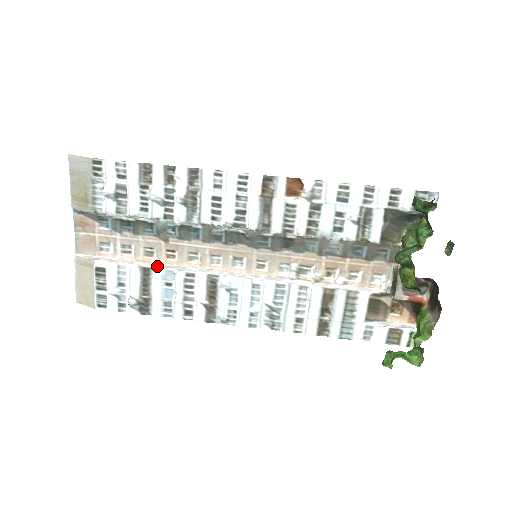
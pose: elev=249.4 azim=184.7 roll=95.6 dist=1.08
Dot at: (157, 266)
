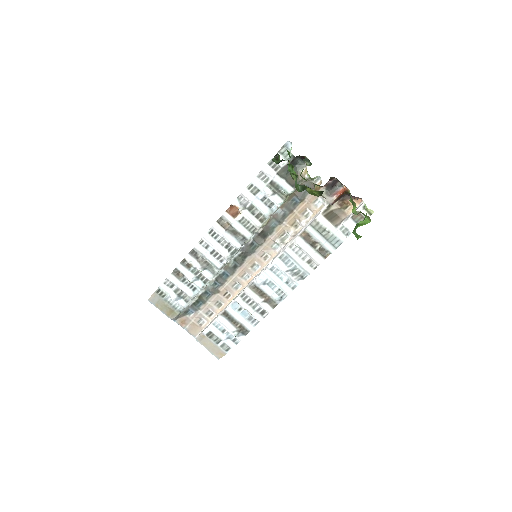
Dot at: (227, 307)
